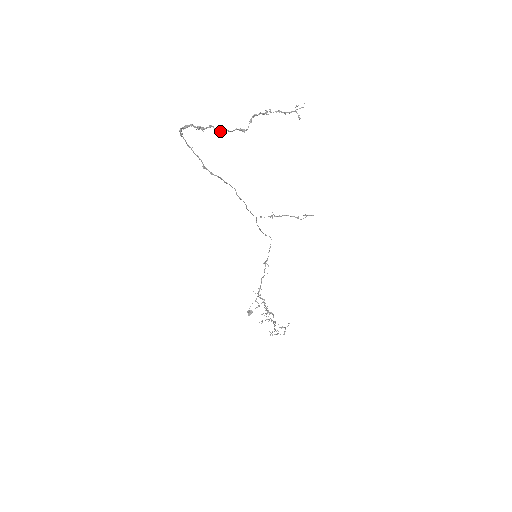
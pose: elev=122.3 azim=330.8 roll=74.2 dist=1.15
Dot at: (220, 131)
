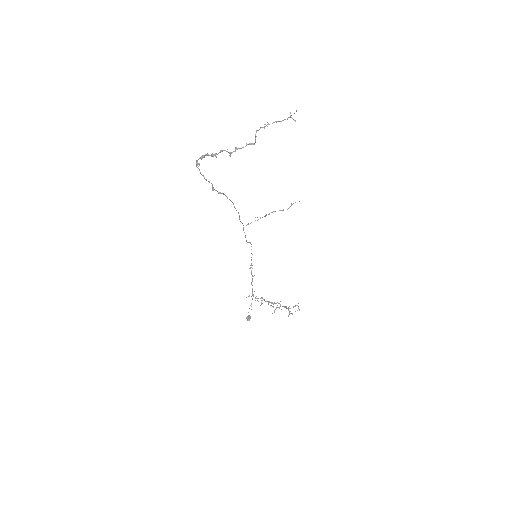
Dot at: occluded
